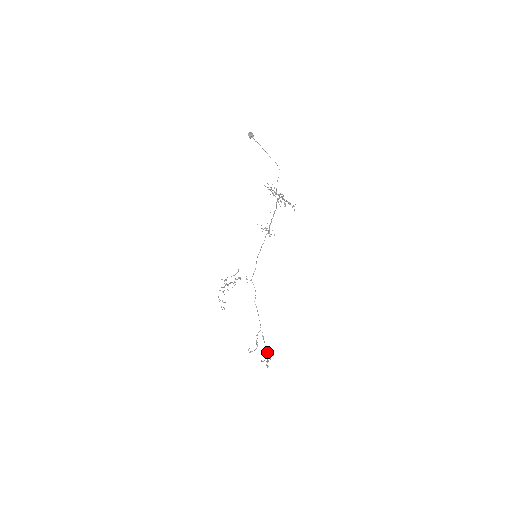
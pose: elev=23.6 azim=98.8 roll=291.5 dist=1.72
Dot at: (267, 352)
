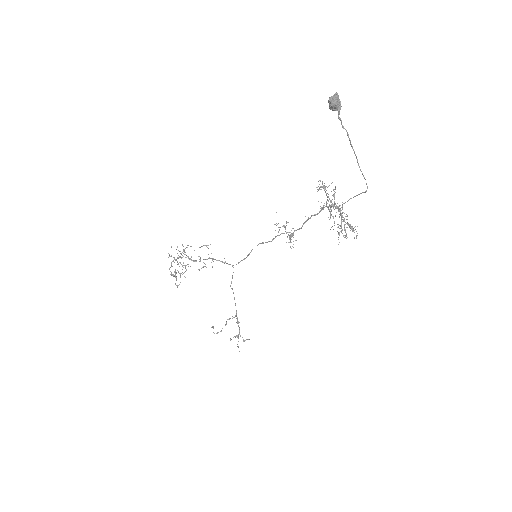
Dot at: (240, 335)
